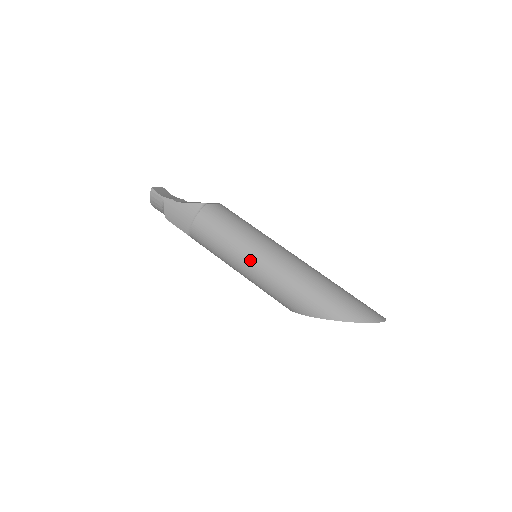
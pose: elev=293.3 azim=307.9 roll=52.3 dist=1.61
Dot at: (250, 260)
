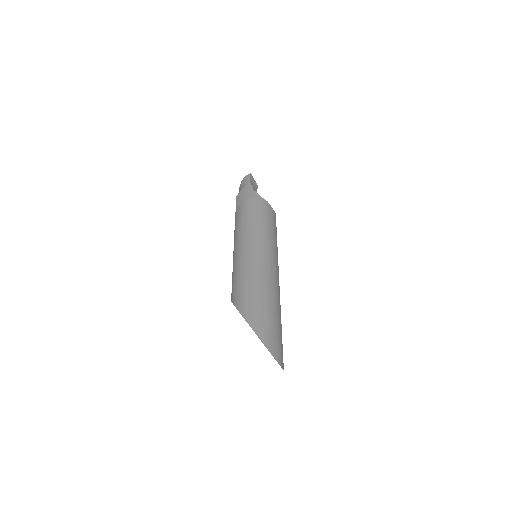
Dot at: (248, 243)
